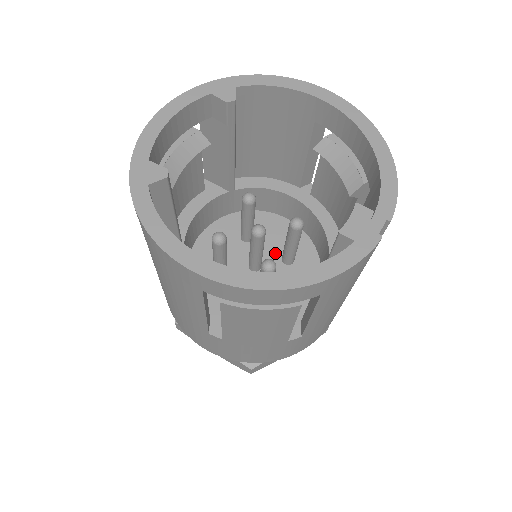
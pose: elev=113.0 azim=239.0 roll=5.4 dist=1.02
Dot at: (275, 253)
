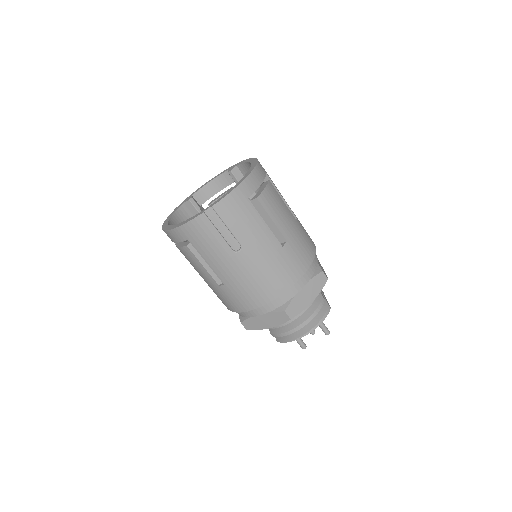
Dot at: occluded
